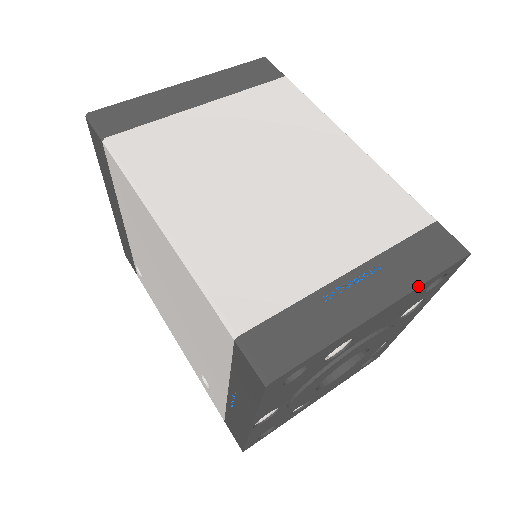
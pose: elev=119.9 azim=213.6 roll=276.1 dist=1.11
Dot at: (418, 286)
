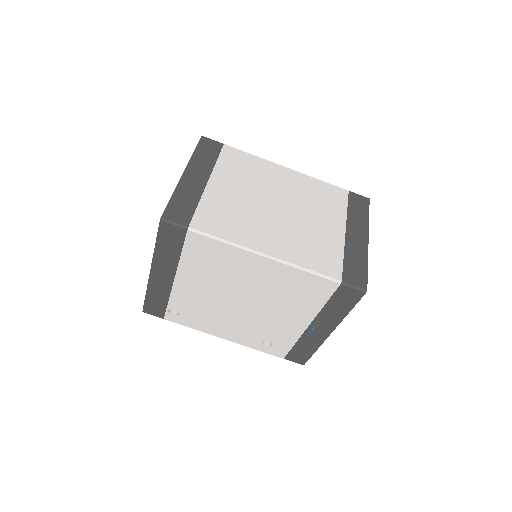
Dot at: occluded
